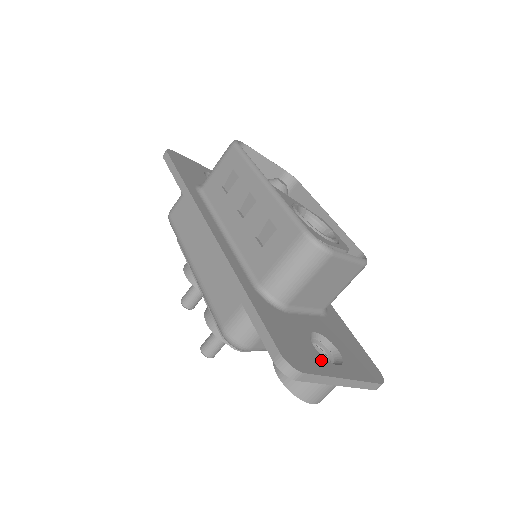
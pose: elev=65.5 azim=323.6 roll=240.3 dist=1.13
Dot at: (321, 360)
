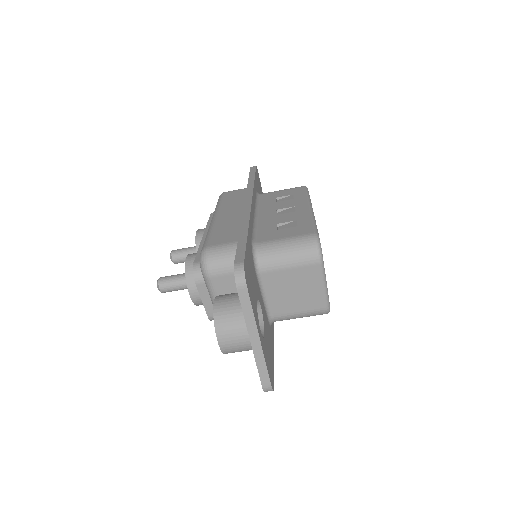
Dot at: (256, 310)
